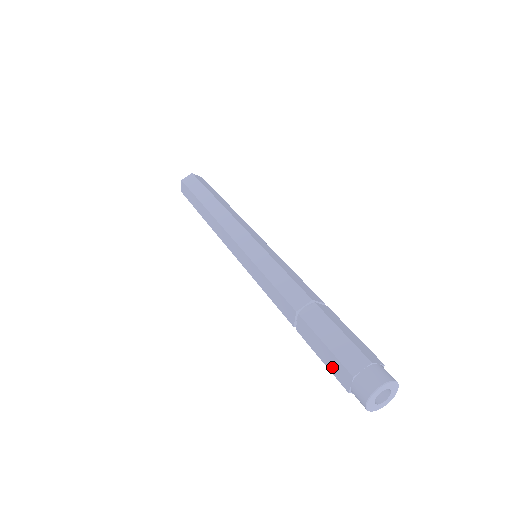
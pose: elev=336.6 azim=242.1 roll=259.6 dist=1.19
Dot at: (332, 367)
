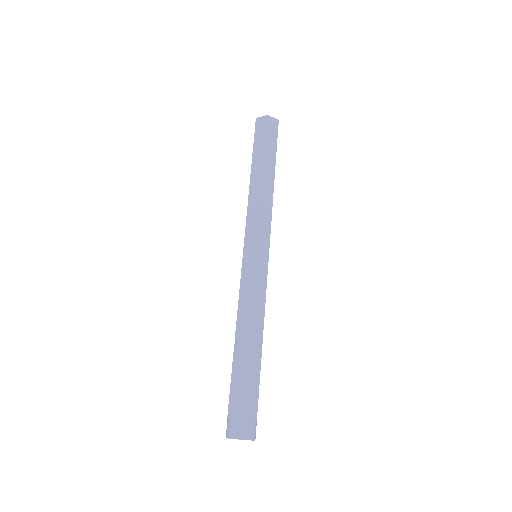
Dot at: occluded
